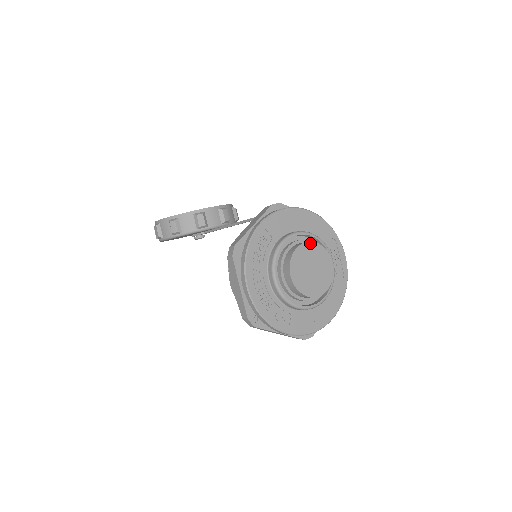
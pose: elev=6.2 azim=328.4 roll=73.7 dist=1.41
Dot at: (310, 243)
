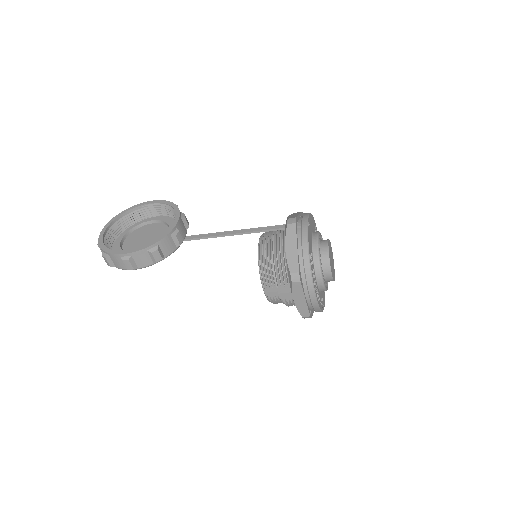
Dot at: (328, 243)
